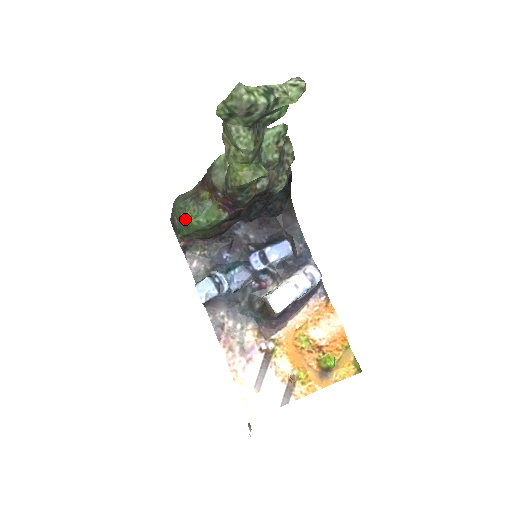
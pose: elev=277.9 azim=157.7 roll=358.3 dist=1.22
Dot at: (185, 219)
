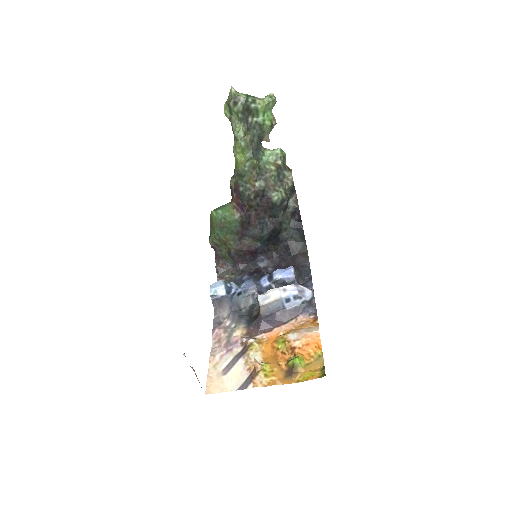
Dot at: (211, 214)
